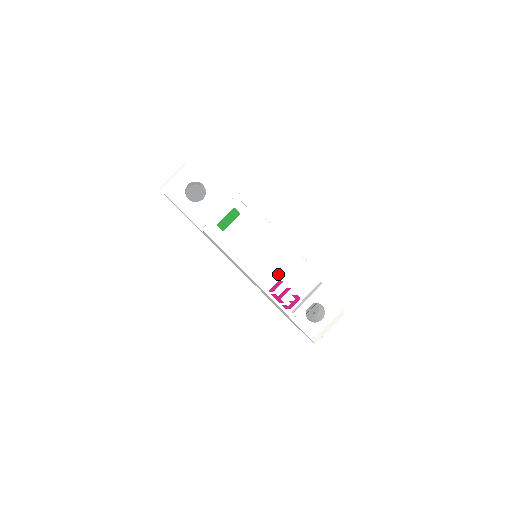
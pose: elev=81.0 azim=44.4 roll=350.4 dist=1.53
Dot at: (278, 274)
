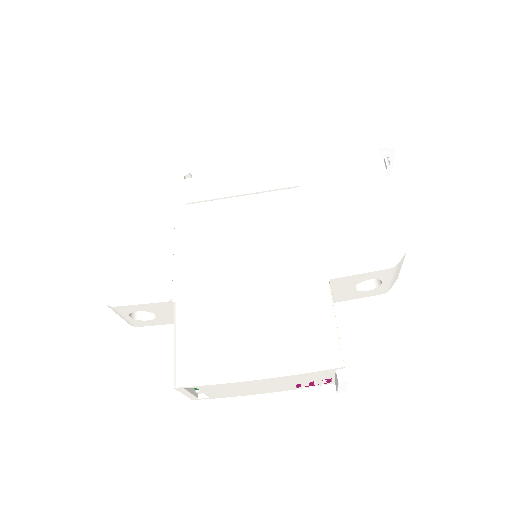
Dot at: (288, 385)
